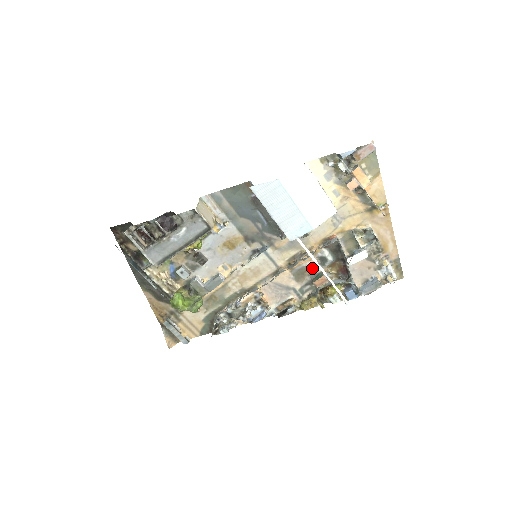
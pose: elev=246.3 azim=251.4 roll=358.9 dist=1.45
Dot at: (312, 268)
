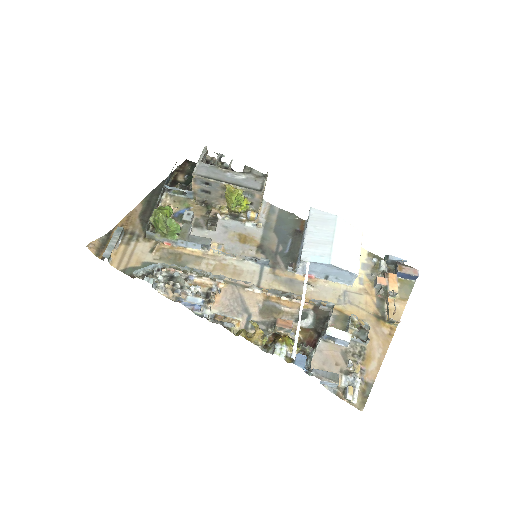
Dot at: (285, 315)
